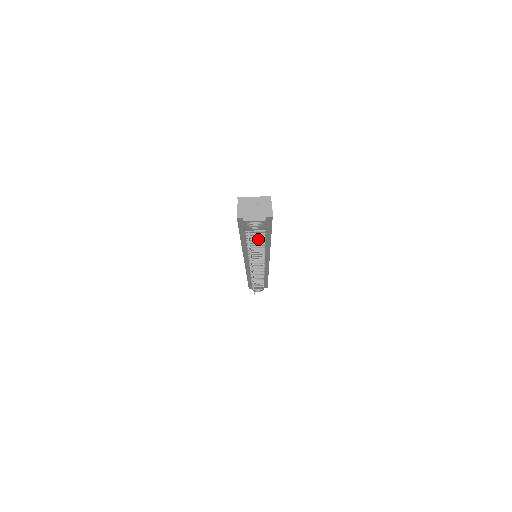
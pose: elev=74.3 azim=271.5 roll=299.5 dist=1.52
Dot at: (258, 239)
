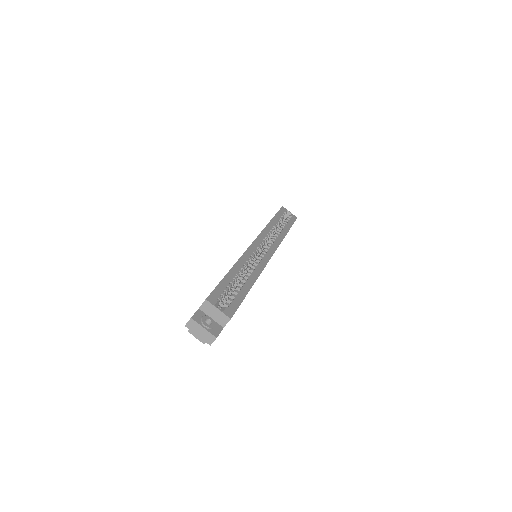
Dot at: occluded
